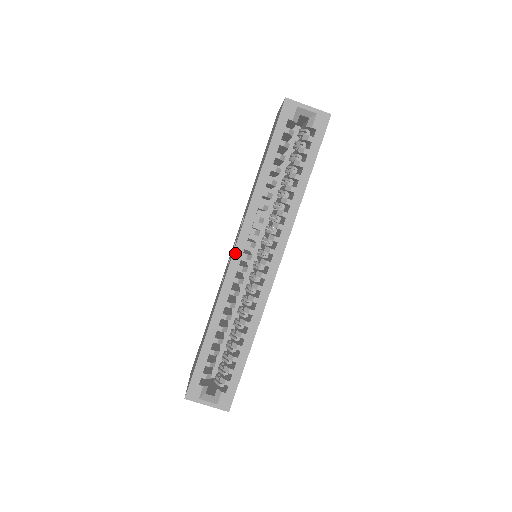
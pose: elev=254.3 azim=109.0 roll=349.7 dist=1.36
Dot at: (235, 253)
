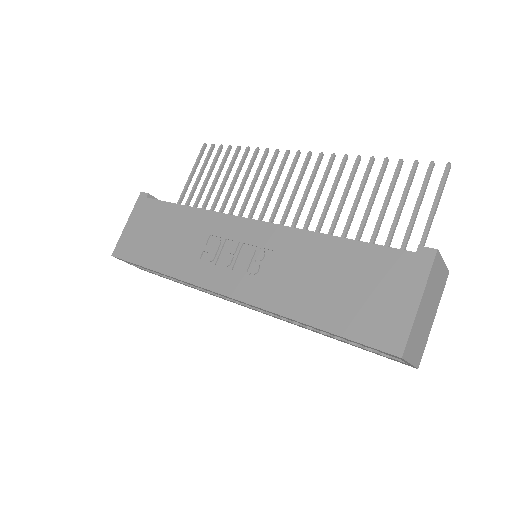
Dot at: occluded
